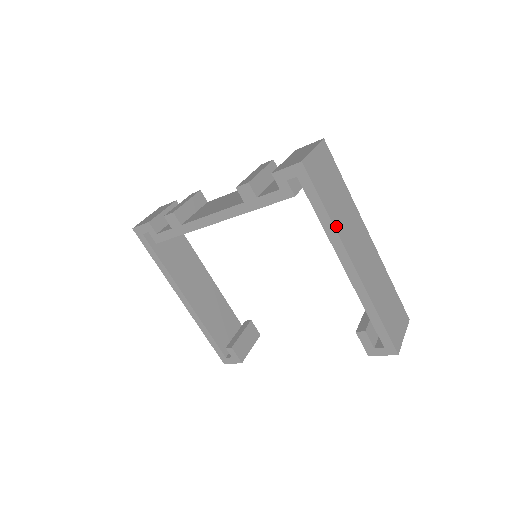
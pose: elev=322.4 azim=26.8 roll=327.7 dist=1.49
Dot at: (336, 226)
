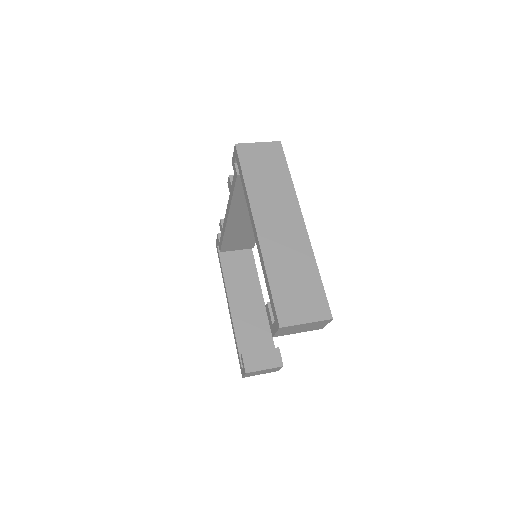
Dot at: (250, 193)
